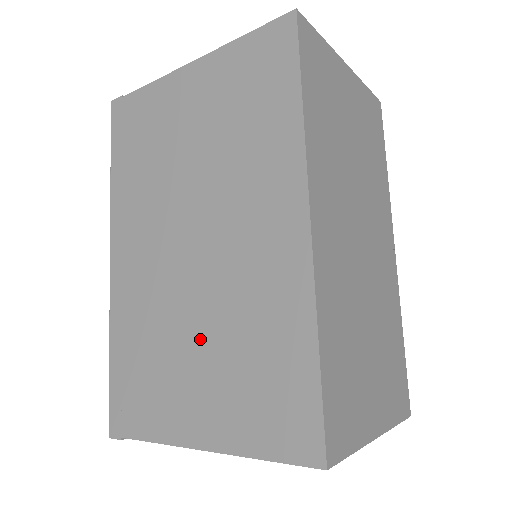
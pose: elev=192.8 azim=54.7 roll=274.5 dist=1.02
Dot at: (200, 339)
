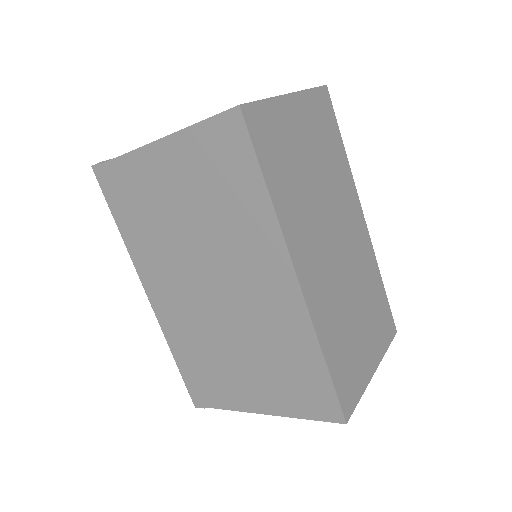
Dot at: (240, 352)
